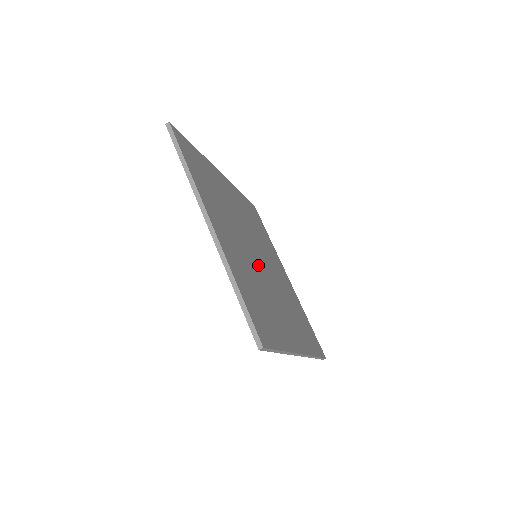
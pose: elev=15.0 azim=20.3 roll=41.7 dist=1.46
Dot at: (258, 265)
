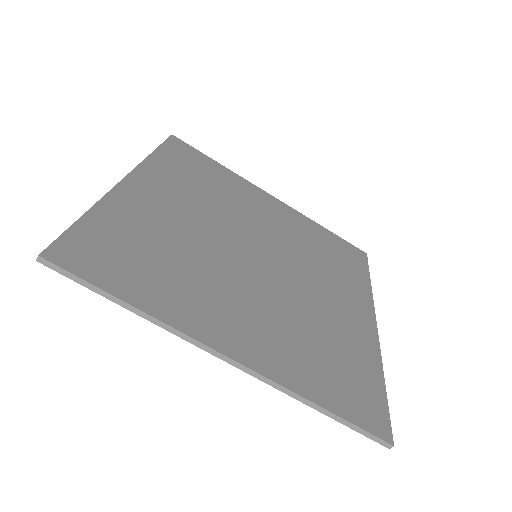
Dot at: (234, 254)
